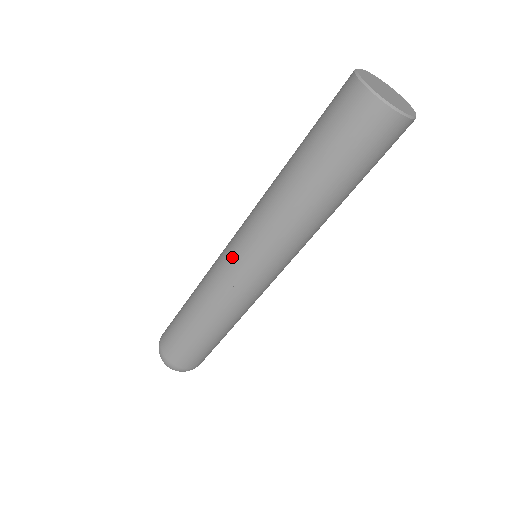
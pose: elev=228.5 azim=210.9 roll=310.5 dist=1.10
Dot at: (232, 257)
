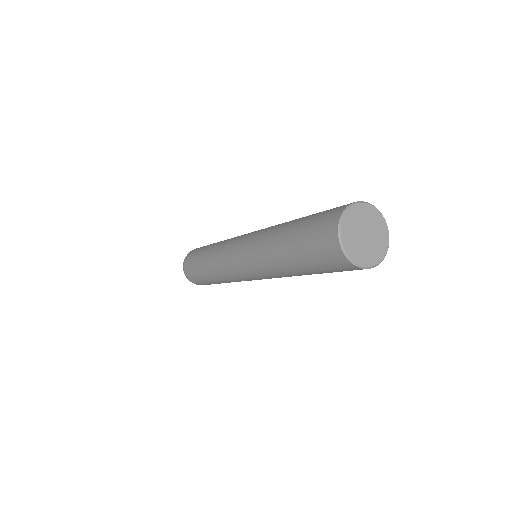
Dot at: (243, 275)
